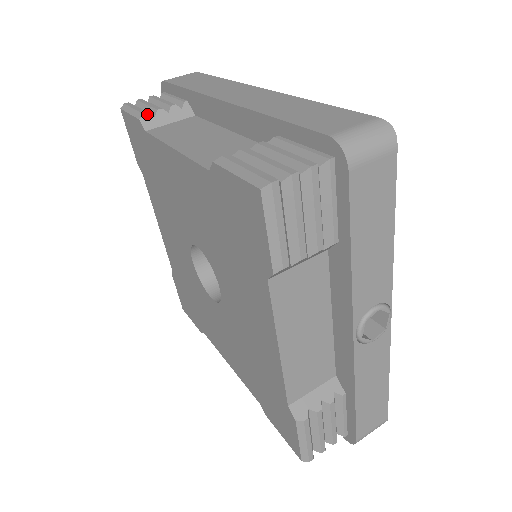
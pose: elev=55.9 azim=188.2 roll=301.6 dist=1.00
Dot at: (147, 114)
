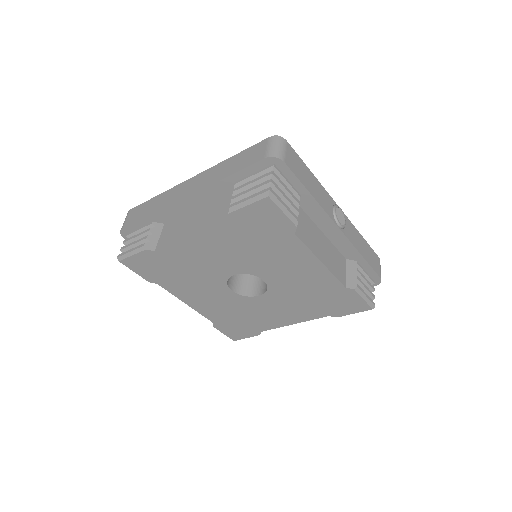
Dot at: (145, 244)
